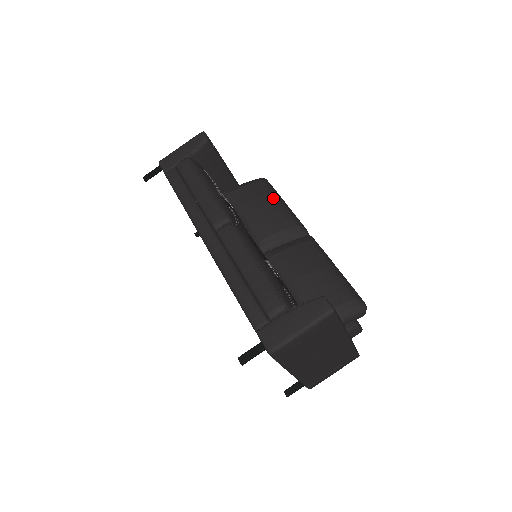
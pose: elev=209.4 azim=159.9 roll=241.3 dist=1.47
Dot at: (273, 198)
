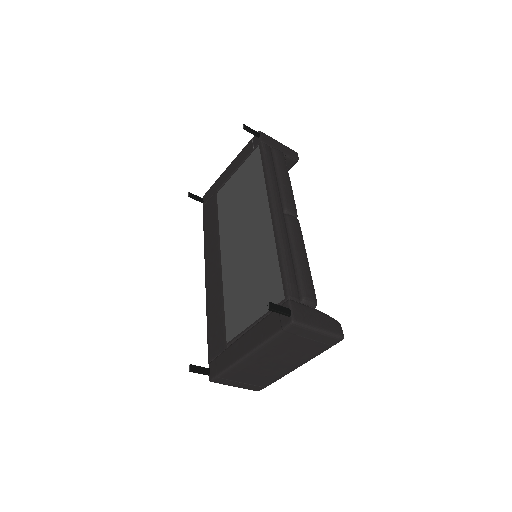
Dot at: occluded
